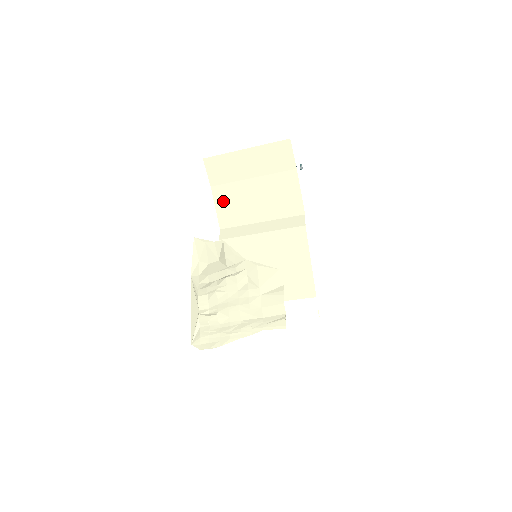
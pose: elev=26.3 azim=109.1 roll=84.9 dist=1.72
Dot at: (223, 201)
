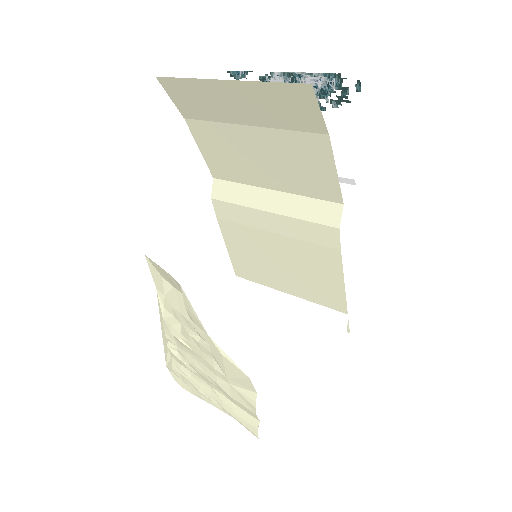
Dot at: (208, 144)
